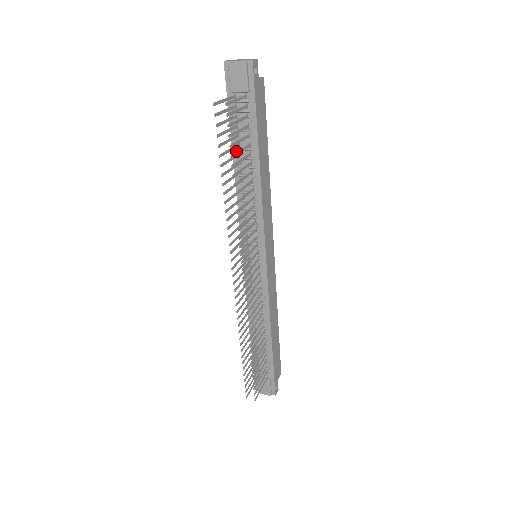
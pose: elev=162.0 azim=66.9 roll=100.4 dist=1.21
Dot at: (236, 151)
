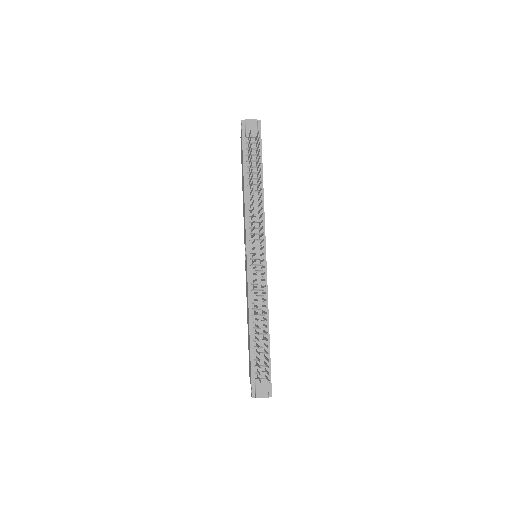
Dot at: (246, 175)
